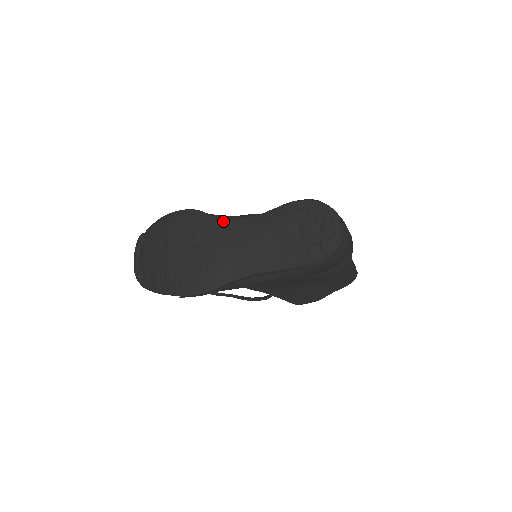
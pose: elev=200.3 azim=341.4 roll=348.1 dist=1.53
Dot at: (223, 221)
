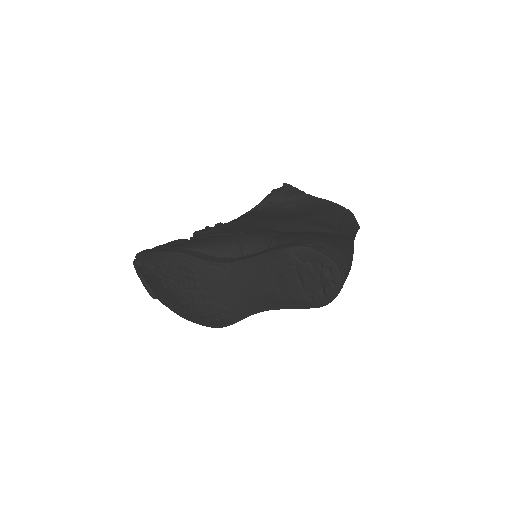
Dot at: (217, 265)
